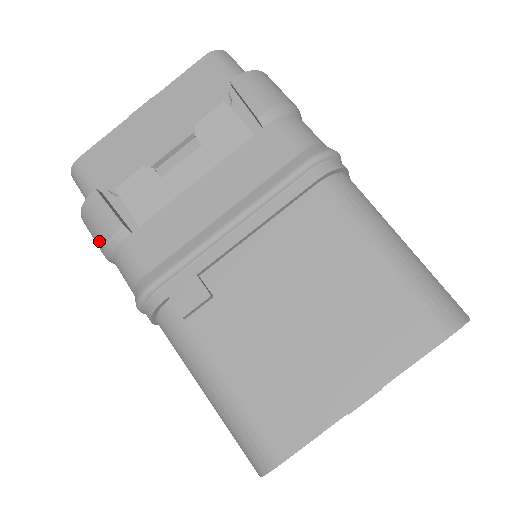
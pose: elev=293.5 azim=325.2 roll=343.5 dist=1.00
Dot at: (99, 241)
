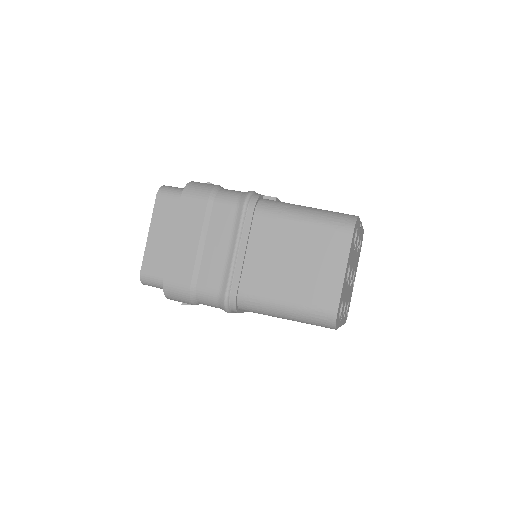
Dot at: (207, 188)
